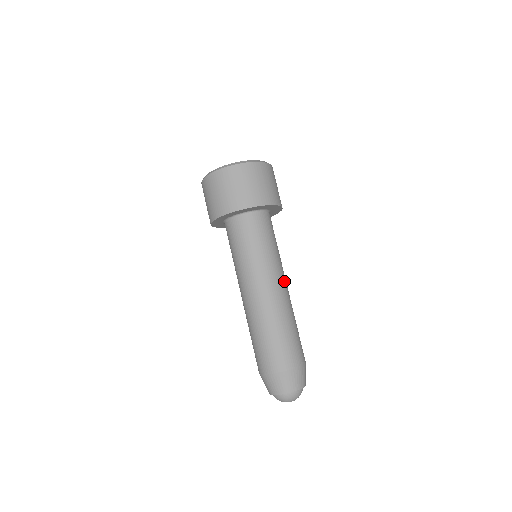
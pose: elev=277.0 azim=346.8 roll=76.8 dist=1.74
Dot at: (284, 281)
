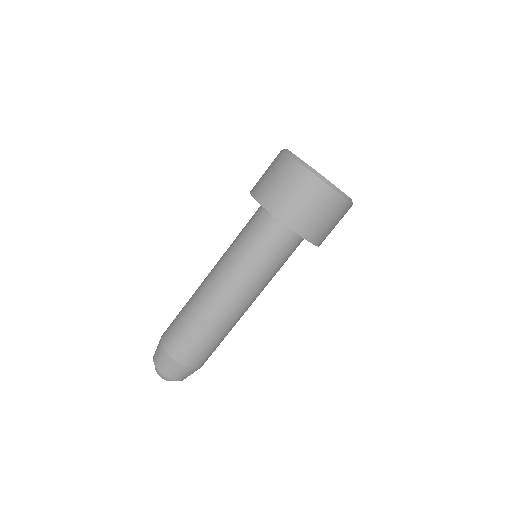
Dot at: (246, 299)
